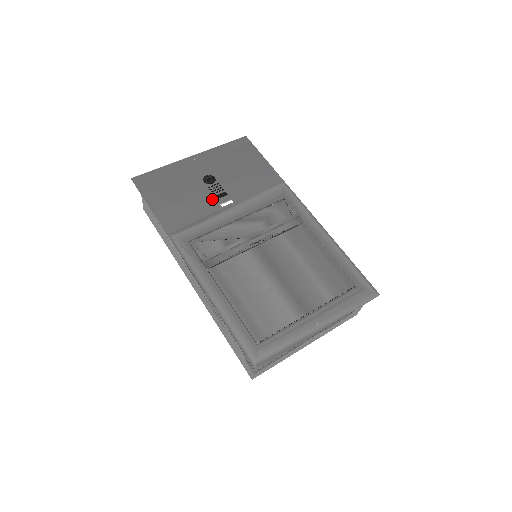
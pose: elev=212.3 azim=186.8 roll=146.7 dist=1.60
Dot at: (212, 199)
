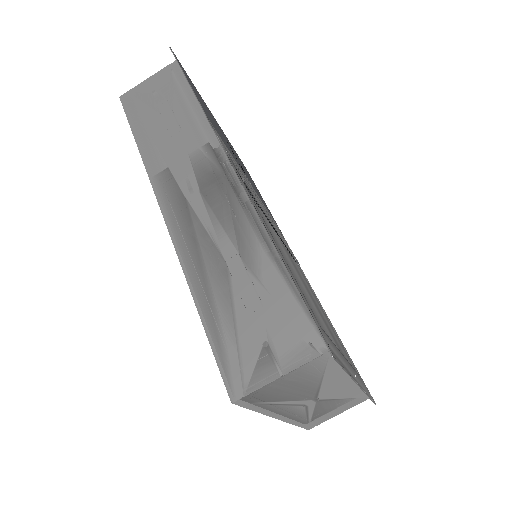
Dot at: occluded
